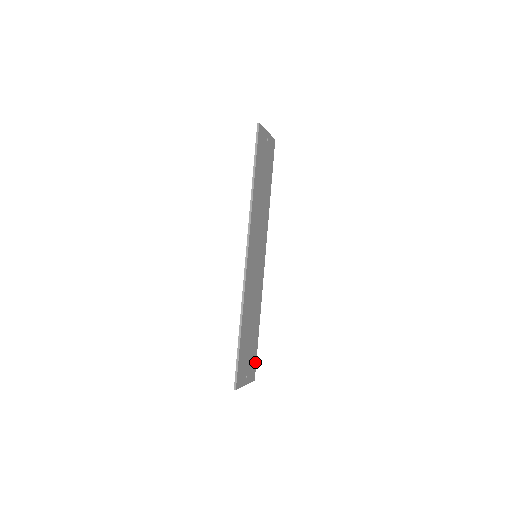
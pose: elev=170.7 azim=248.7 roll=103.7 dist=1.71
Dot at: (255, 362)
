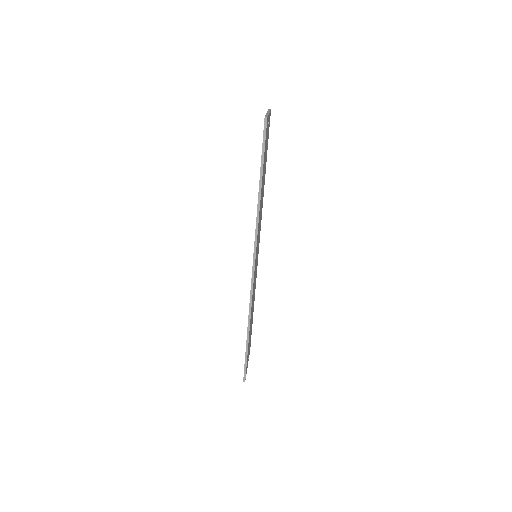
Dot at: occluded
